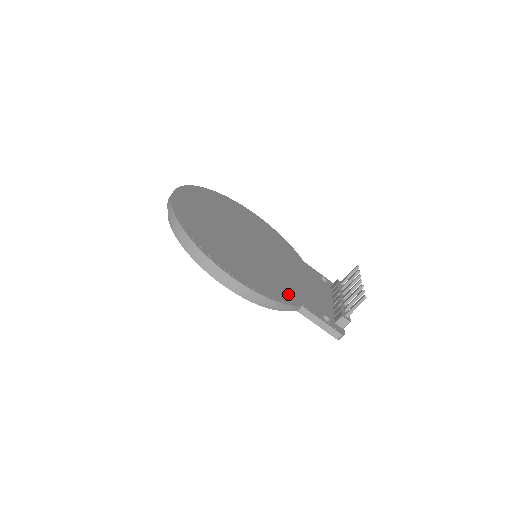
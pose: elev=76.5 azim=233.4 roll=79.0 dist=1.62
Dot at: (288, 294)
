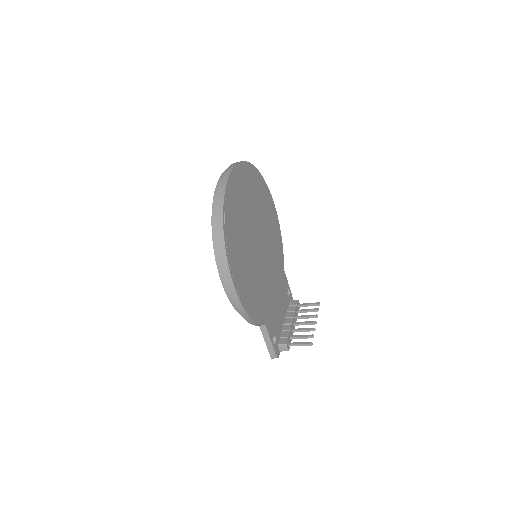
Dot at: (262, 311)
